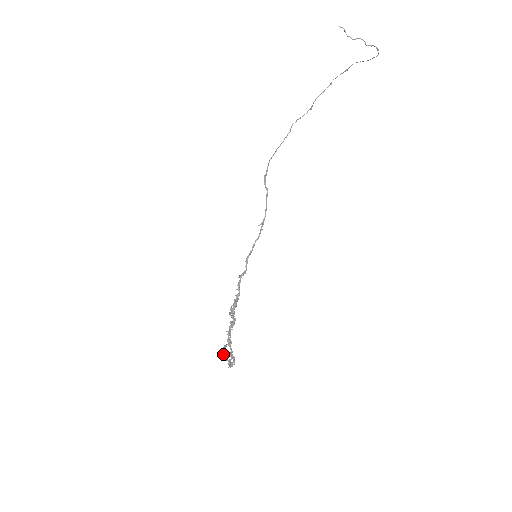
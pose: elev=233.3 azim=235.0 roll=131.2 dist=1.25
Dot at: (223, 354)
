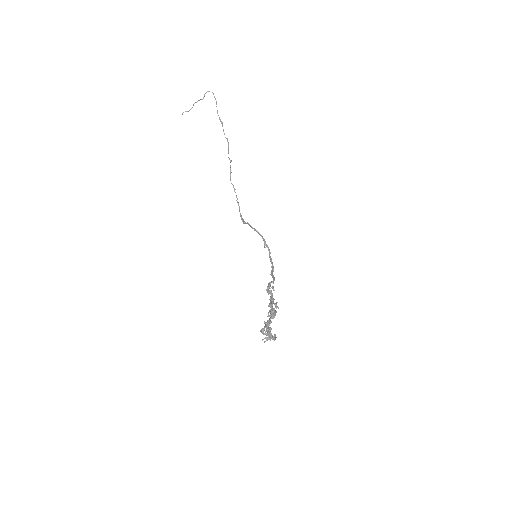
Dot at: (267, 339)
